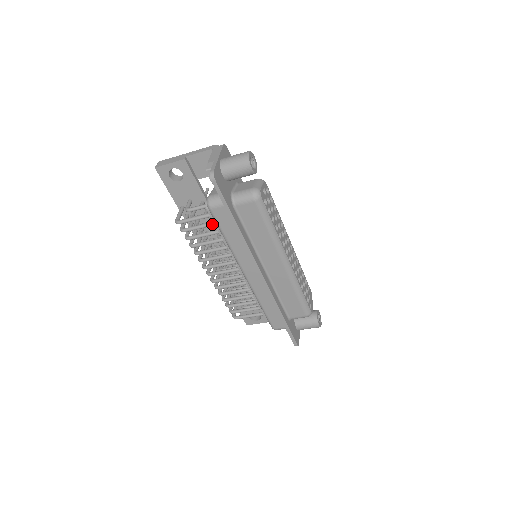
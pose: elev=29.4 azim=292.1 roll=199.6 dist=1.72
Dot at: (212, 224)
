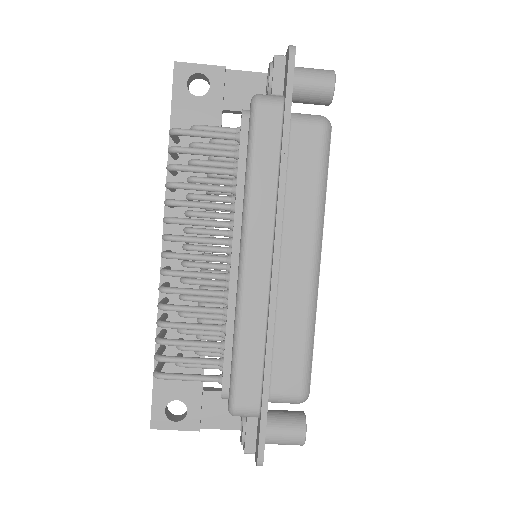
Dot at: (230, 152)
